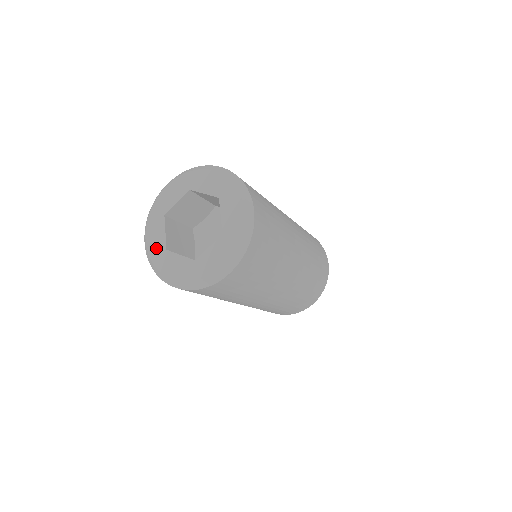
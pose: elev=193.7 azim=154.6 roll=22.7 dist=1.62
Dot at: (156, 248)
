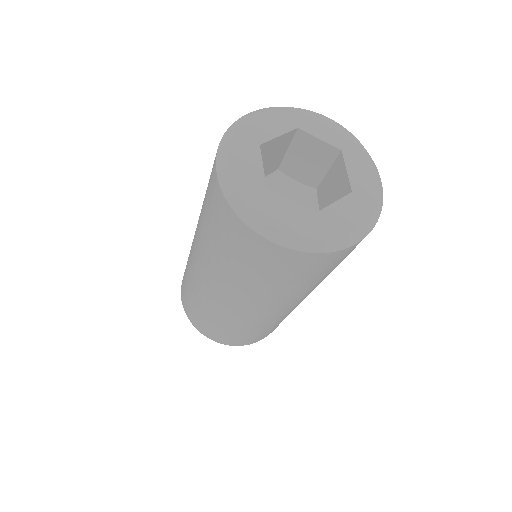
Dot at: (249, 182)
